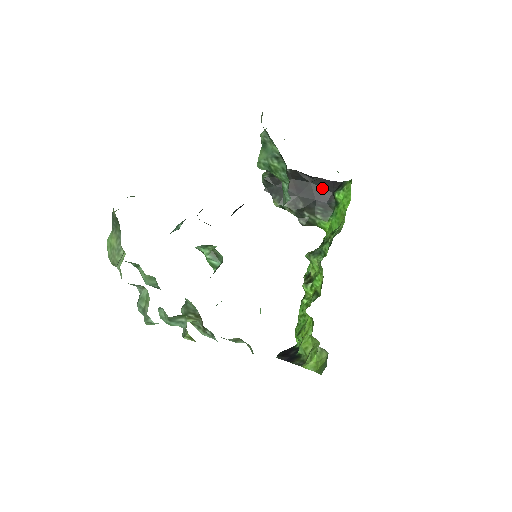
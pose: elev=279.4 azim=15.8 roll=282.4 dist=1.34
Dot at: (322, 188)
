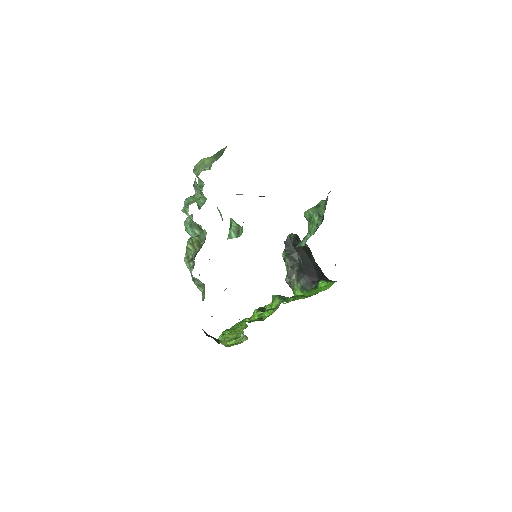
Dot at: (316, 272)
